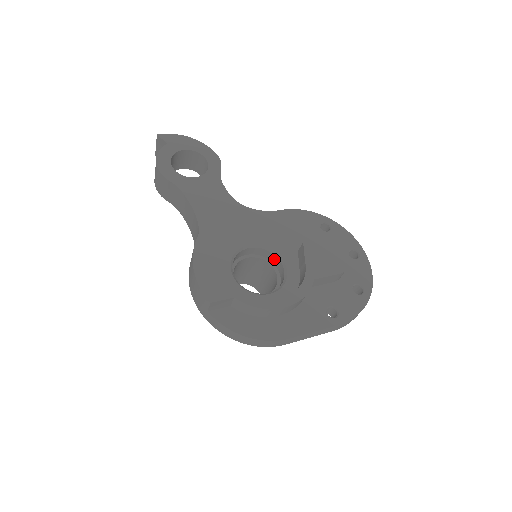
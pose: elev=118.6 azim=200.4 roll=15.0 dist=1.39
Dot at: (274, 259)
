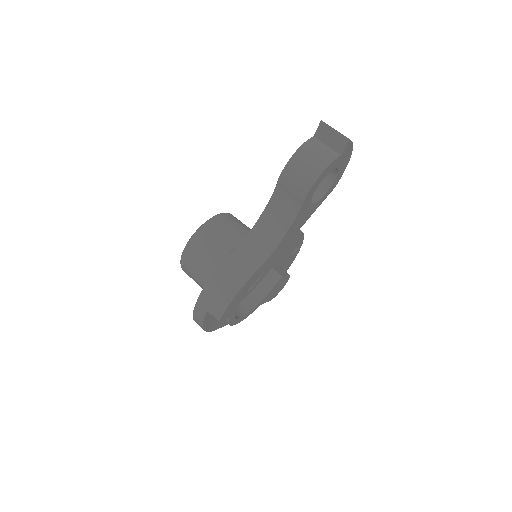
Dot at: occluded
